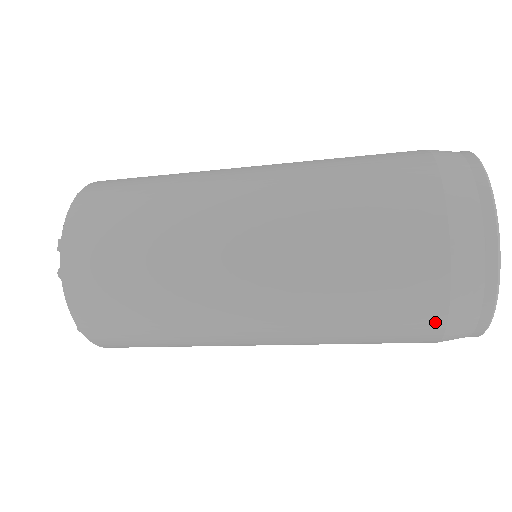
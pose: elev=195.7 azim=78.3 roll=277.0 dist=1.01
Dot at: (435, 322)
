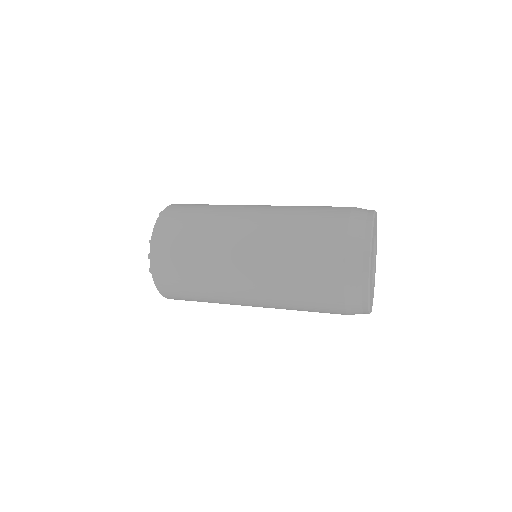
Dot at: occluded
